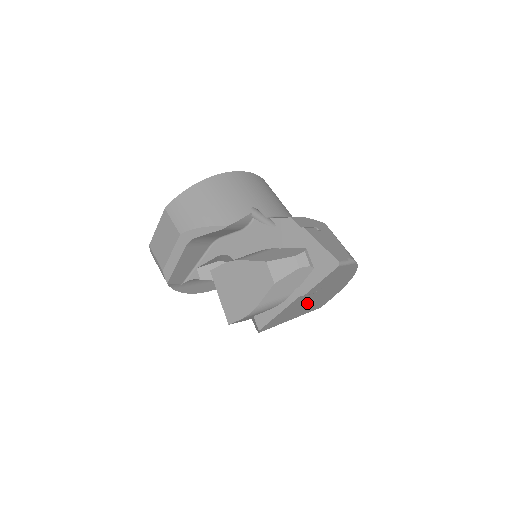
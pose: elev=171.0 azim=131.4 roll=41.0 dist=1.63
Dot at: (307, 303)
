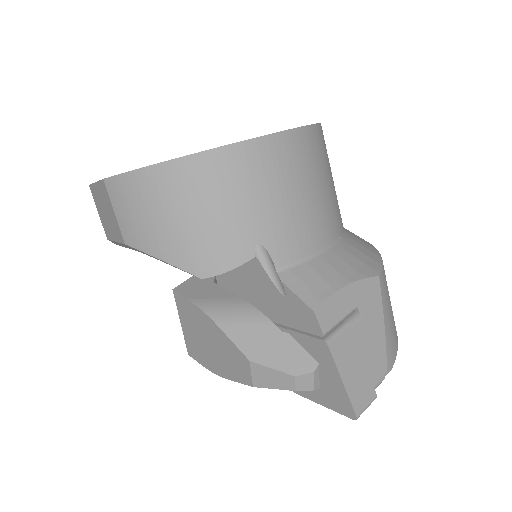
Dot at: occluded
